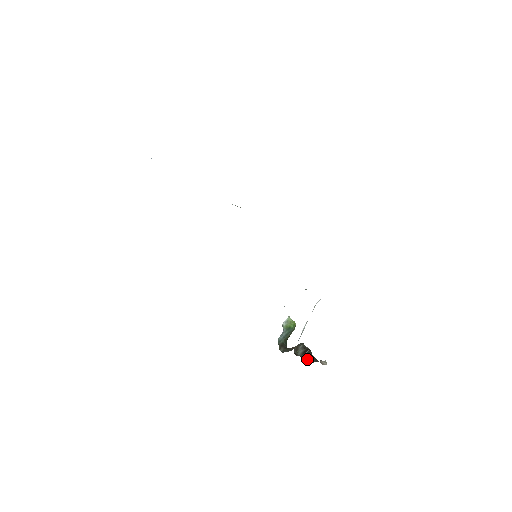
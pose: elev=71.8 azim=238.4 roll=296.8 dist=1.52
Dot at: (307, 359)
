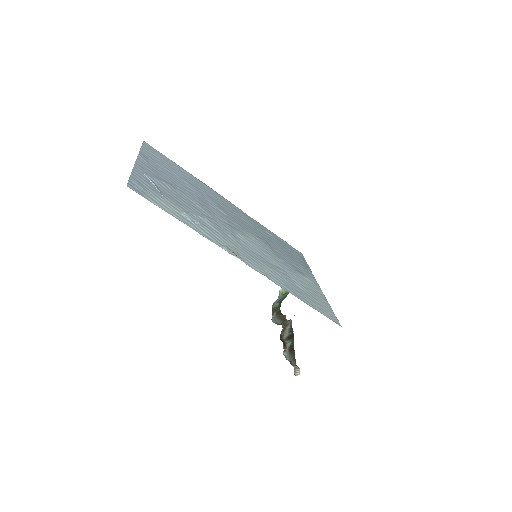
Dot at: (288, 350)
